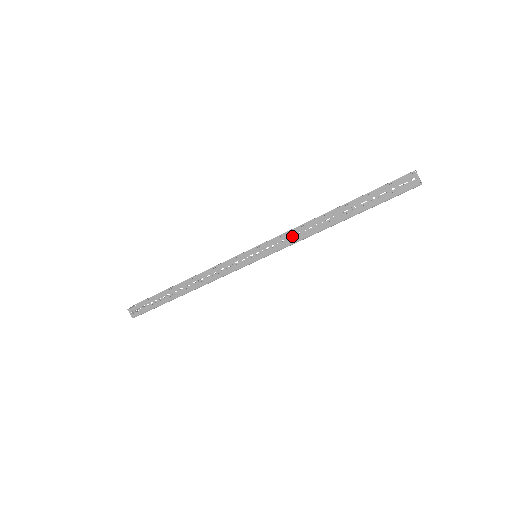
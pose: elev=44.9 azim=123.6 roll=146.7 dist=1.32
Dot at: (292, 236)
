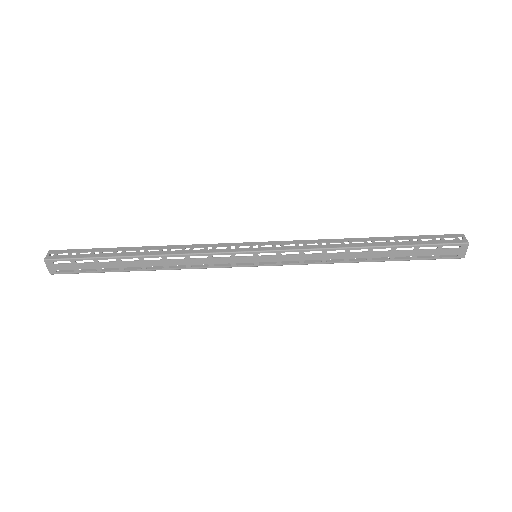
Dot at: (306, 260)
